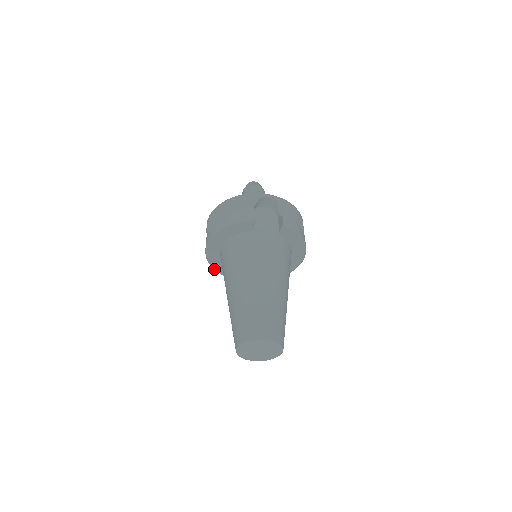
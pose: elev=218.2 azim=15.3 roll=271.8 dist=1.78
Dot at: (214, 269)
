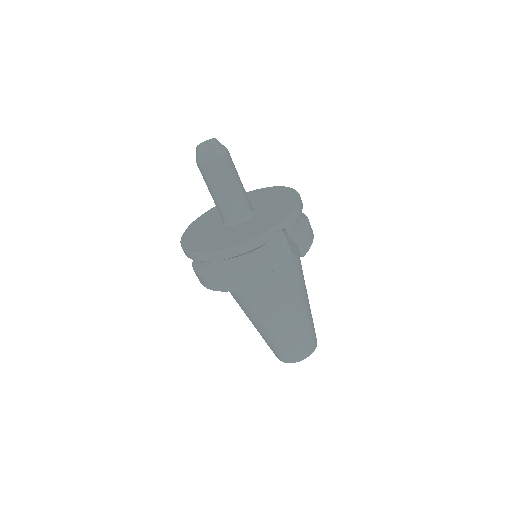
Dot at: occluded
